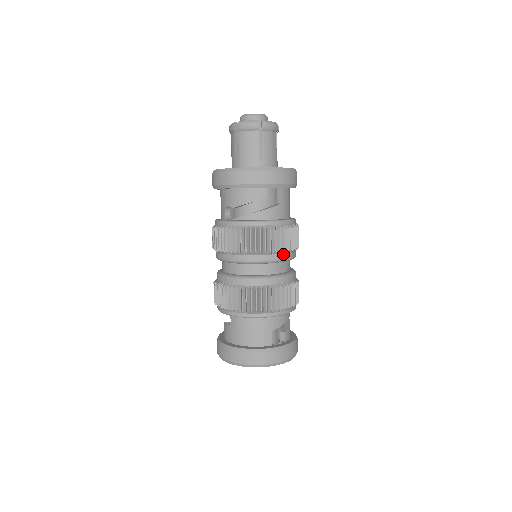
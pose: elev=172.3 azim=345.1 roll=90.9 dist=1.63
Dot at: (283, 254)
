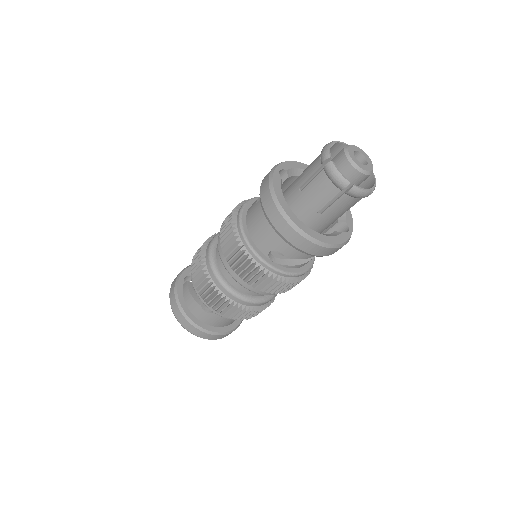
Dot at: occluded
